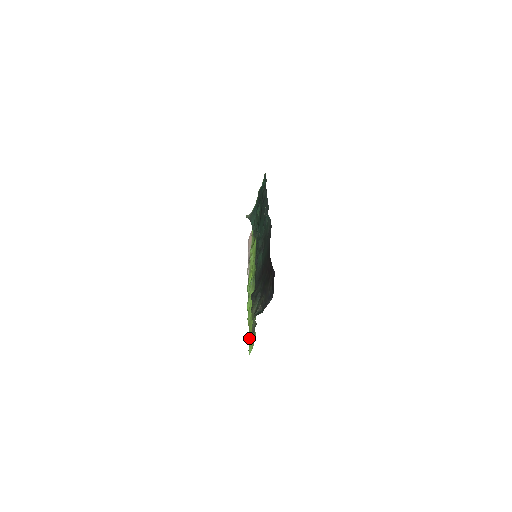
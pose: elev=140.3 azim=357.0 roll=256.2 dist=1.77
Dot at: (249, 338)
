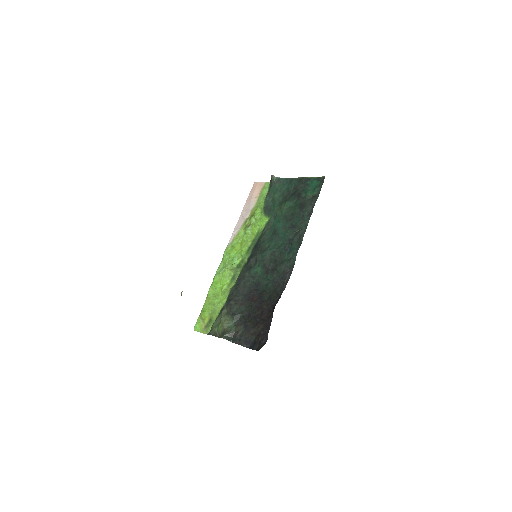
Dot at: (202, 315)
